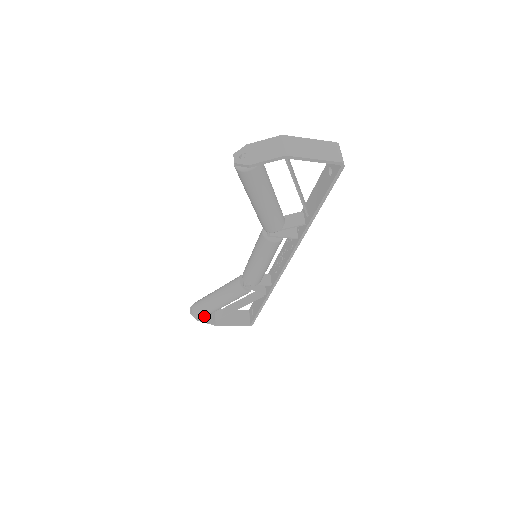
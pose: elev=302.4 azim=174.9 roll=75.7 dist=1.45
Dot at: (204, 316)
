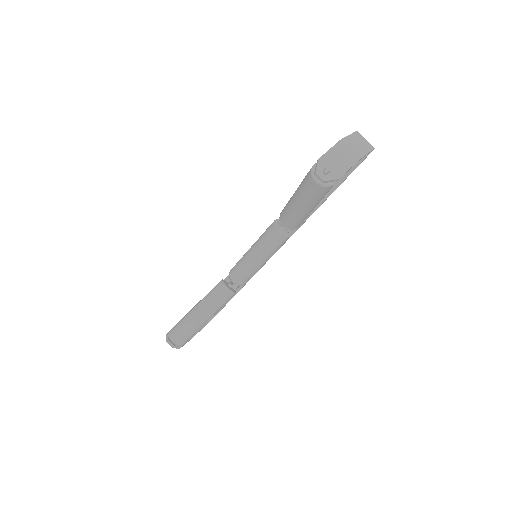
Dot at: (187, 340)
